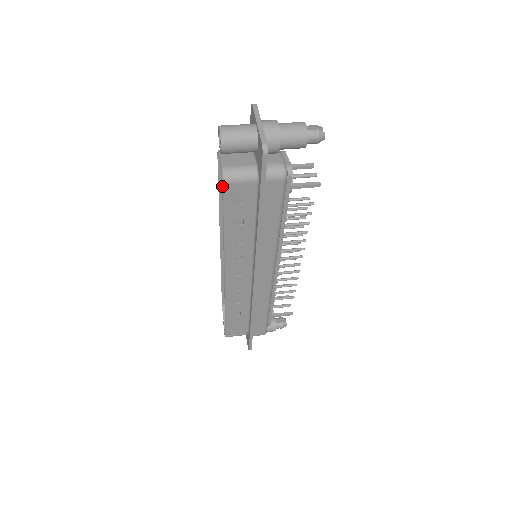
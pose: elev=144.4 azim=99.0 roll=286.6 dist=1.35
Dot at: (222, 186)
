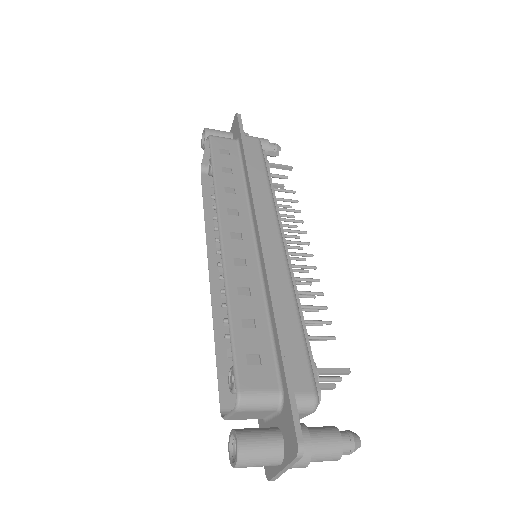
Dot at: (209, 140)
